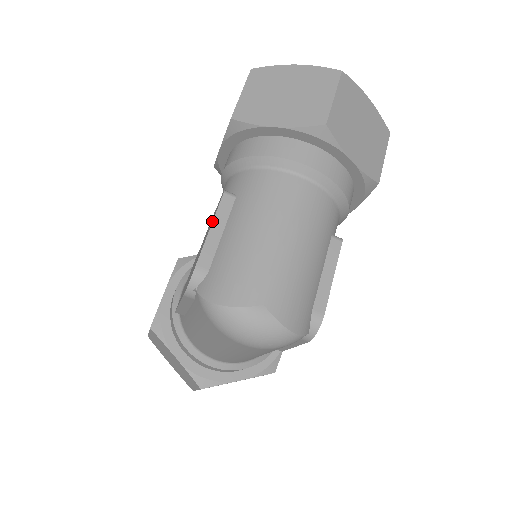
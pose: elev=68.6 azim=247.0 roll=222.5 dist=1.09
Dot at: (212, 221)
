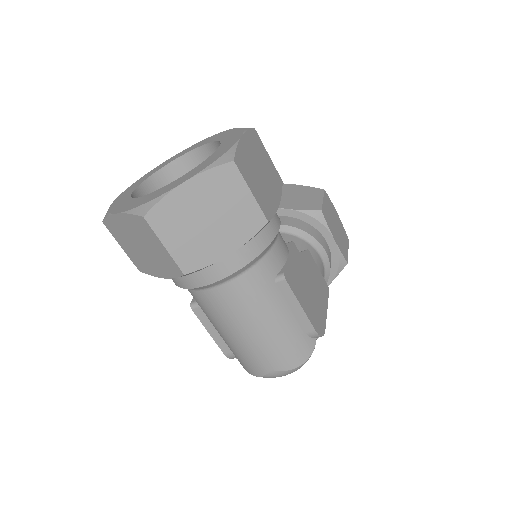
Dot at: (205, 326)
